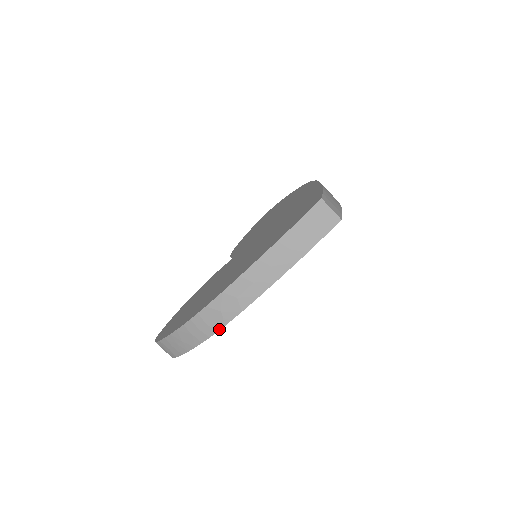
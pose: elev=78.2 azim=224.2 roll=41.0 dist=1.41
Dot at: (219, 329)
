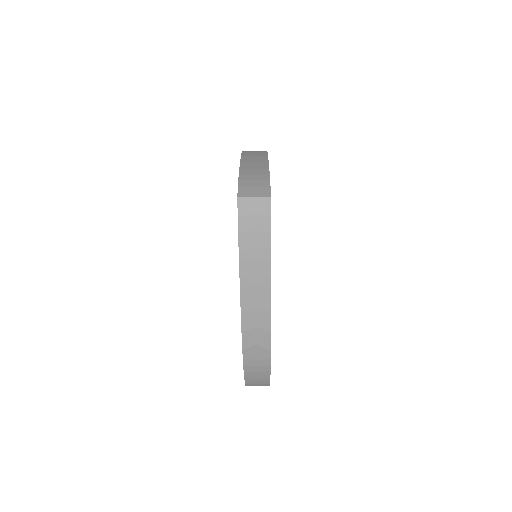
Dot at: (270, 356)
